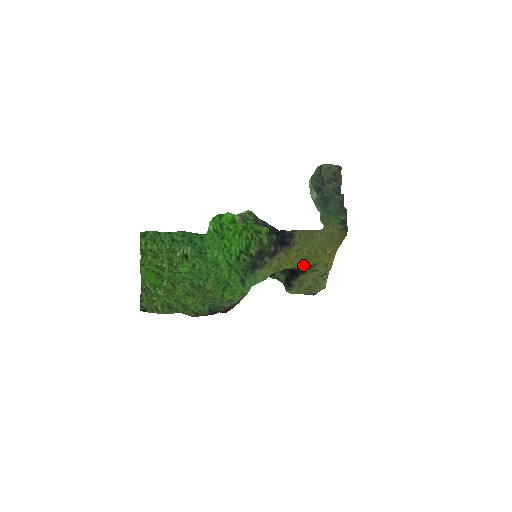
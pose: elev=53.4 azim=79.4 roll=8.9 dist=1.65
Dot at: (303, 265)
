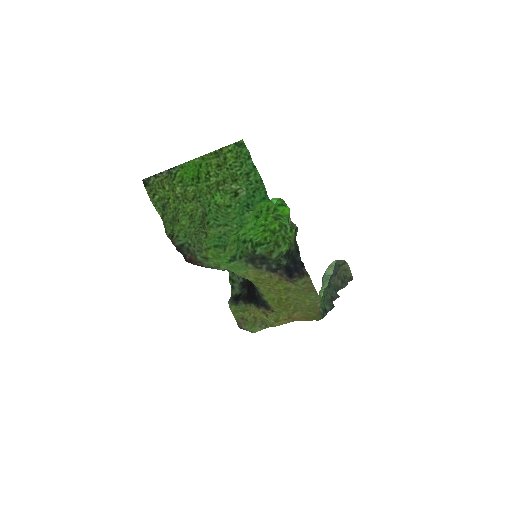
Dot at: (268, 301)
